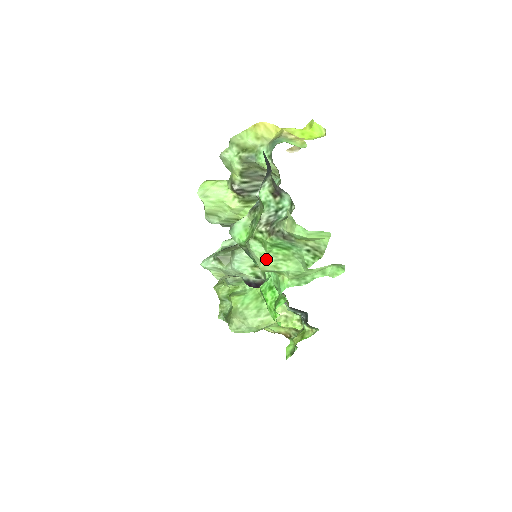
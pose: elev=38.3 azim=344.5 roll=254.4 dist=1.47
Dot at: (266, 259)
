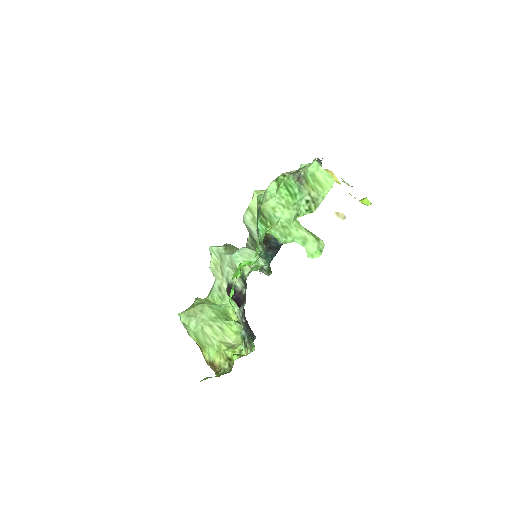
Dot at: (272, 199)
